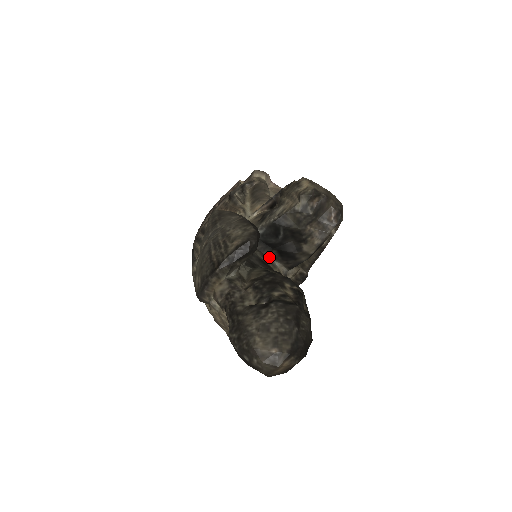
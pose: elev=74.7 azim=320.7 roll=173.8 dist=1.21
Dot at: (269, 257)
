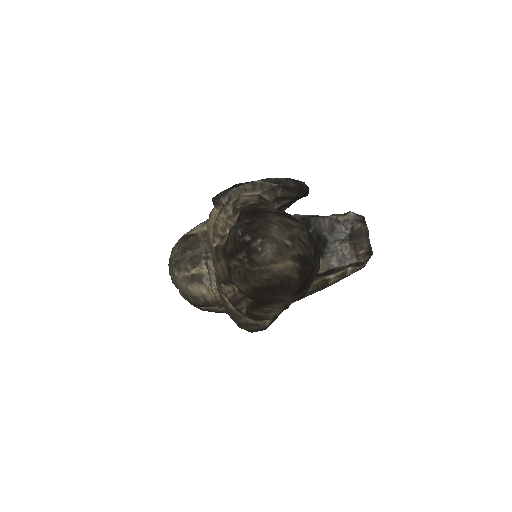
Dot at: occluded
